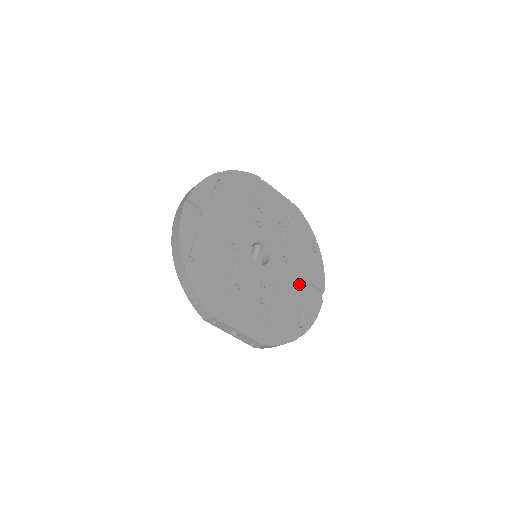
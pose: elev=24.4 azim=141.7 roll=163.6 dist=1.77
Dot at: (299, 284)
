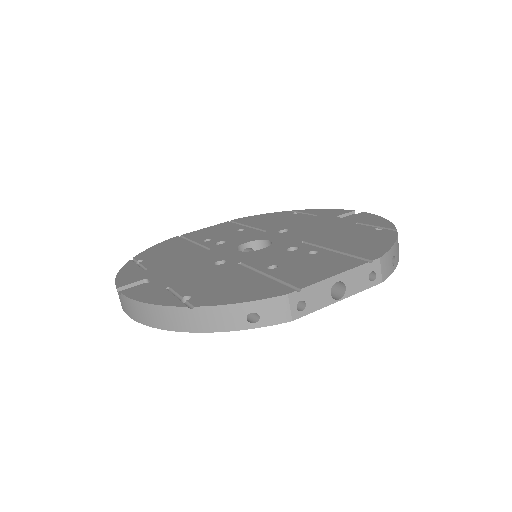
Dot at: (324, 225)
